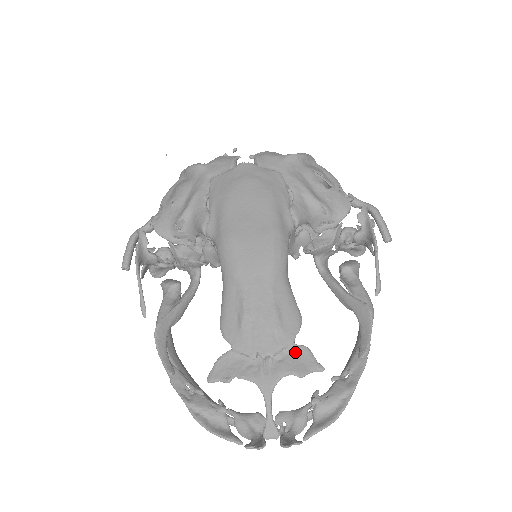
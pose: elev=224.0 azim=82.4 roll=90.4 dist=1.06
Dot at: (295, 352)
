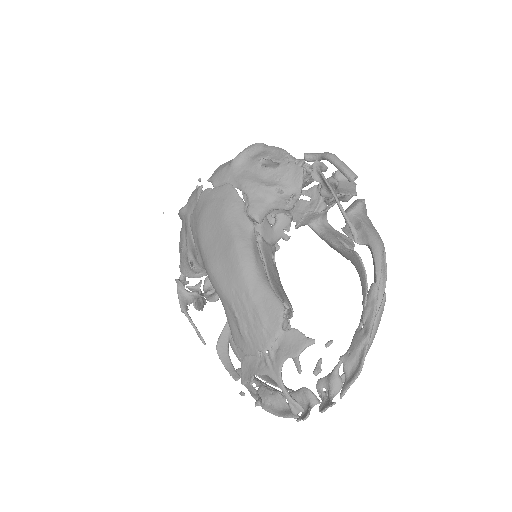
Dot at: (286, 337)
